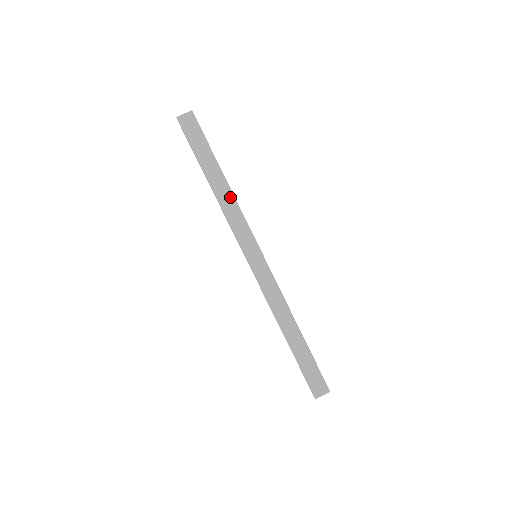
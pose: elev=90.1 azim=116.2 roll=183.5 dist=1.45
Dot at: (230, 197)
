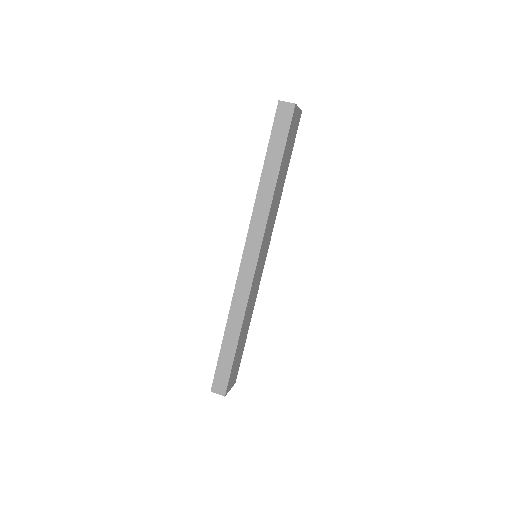
Dot at: (269, 197)
